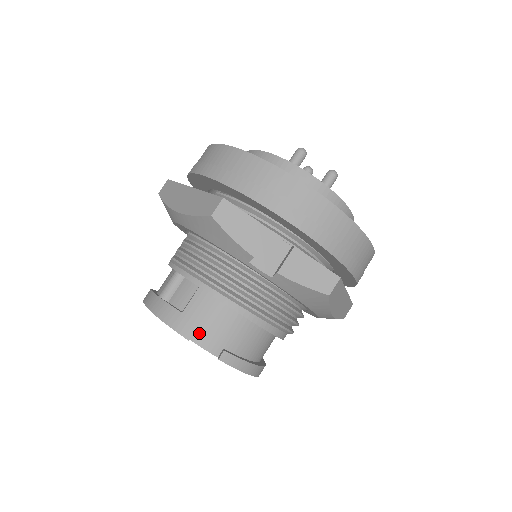
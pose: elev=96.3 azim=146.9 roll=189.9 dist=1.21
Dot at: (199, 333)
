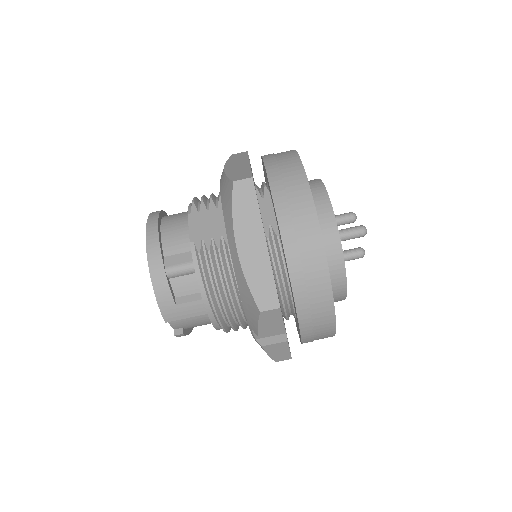
Dot at: occluded
